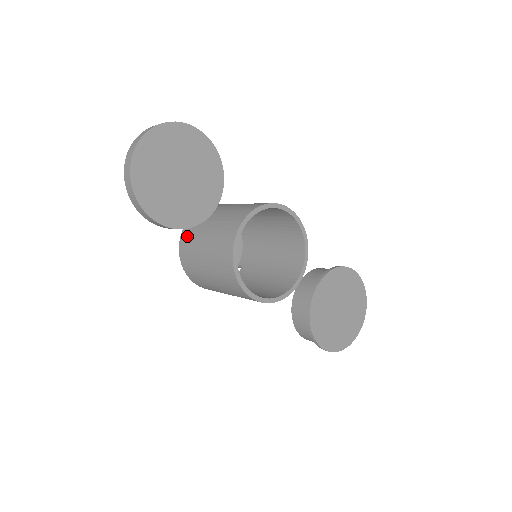
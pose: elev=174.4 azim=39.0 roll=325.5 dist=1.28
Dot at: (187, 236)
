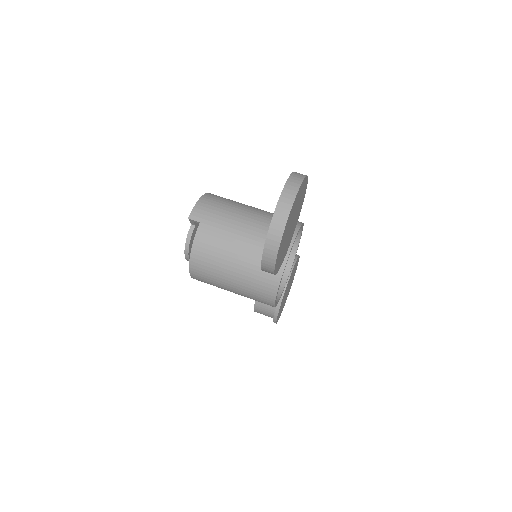
Dot at: (208, 239)
